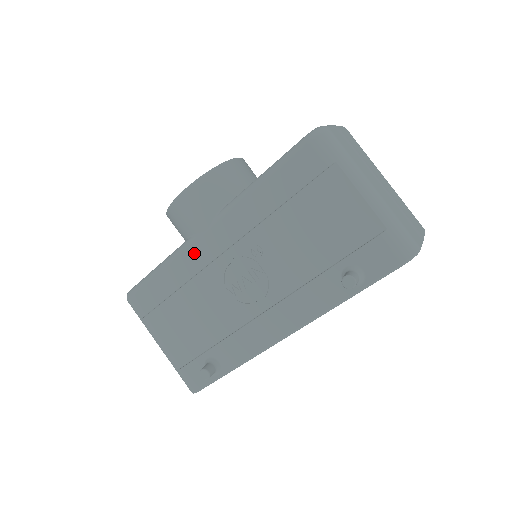
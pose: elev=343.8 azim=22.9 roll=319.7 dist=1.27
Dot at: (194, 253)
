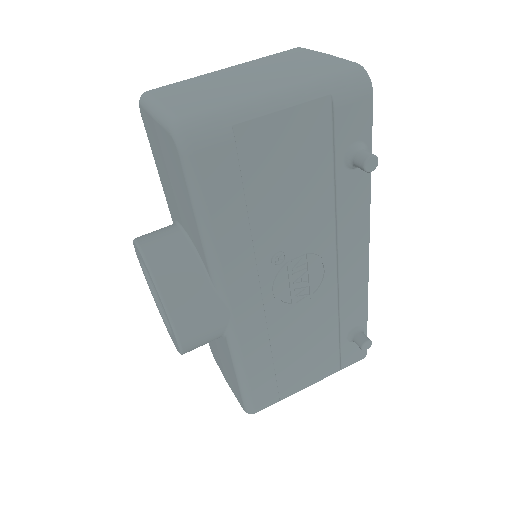
Dot at: (247, 332)
